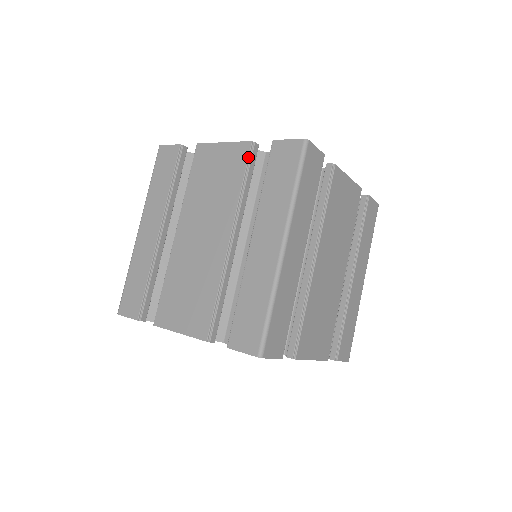
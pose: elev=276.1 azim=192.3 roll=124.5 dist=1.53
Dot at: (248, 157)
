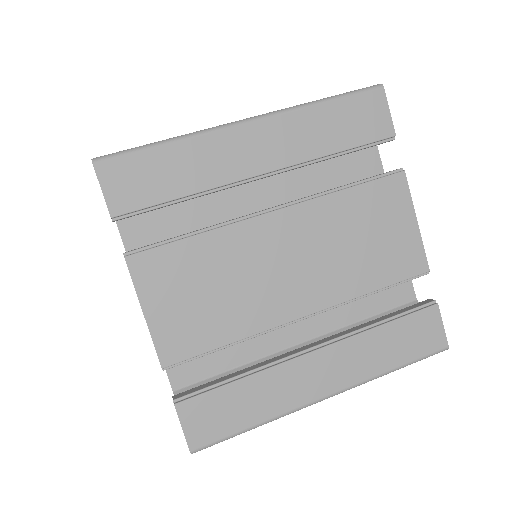
Dot at: occluded
